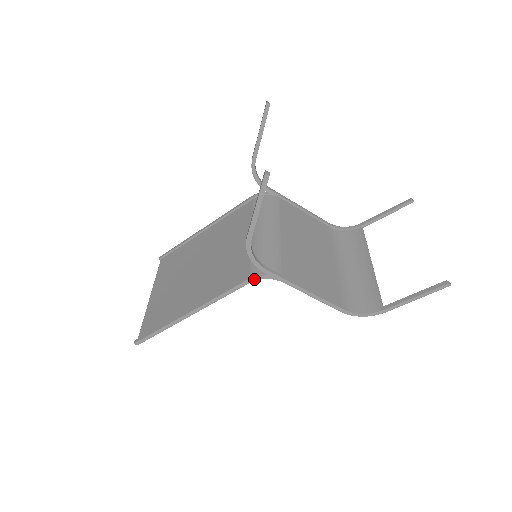
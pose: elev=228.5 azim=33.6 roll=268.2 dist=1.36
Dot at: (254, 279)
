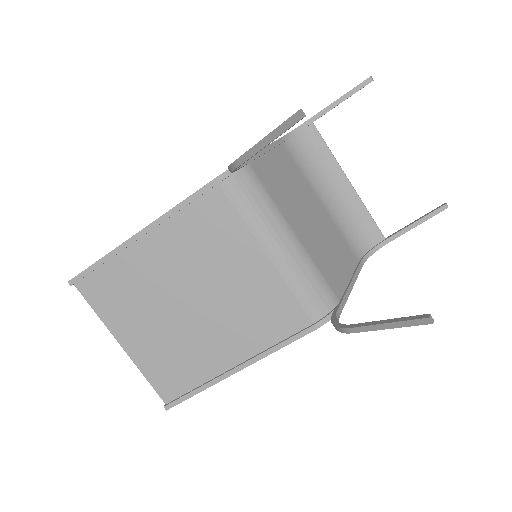
Dot at: (322, 325)
